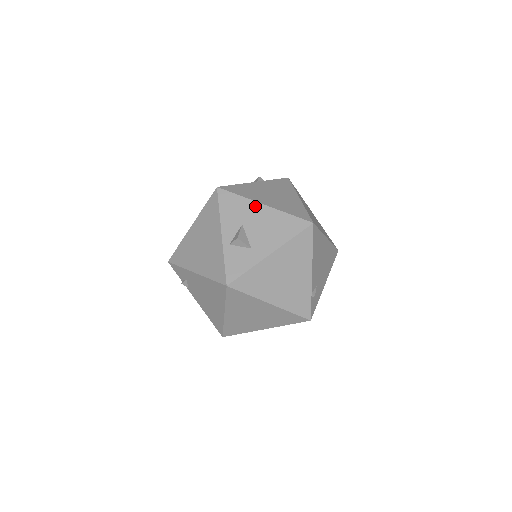
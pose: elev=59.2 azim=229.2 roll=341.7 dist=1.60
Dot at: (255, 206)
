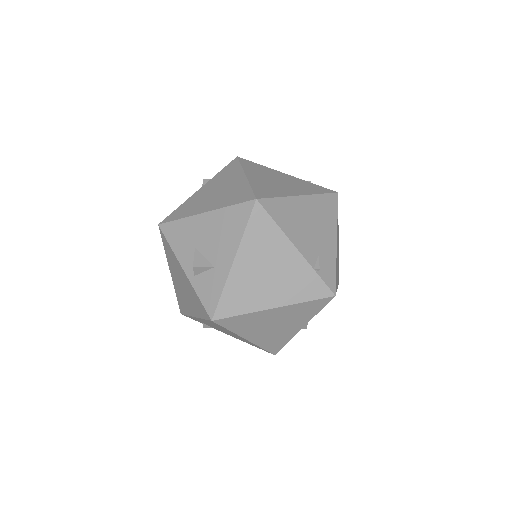
Dot at: (197, 220)
